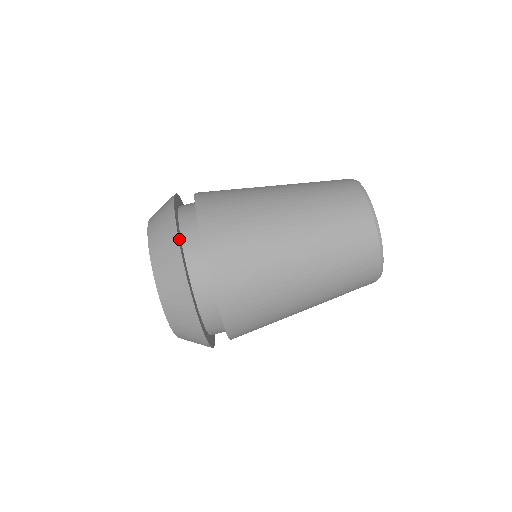
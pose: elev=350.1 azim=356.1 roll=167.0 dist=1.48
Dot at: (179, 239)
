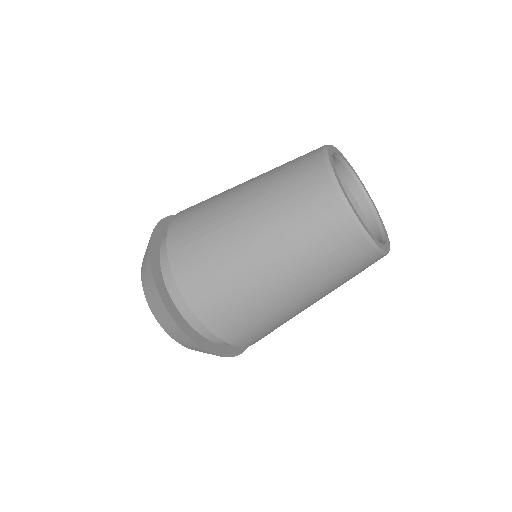
Dot at: (152, 250)
